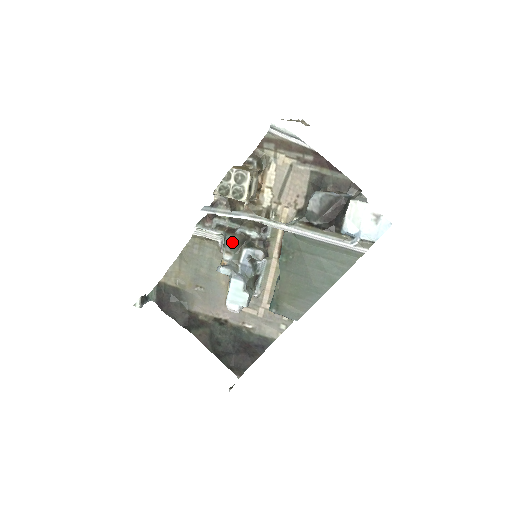
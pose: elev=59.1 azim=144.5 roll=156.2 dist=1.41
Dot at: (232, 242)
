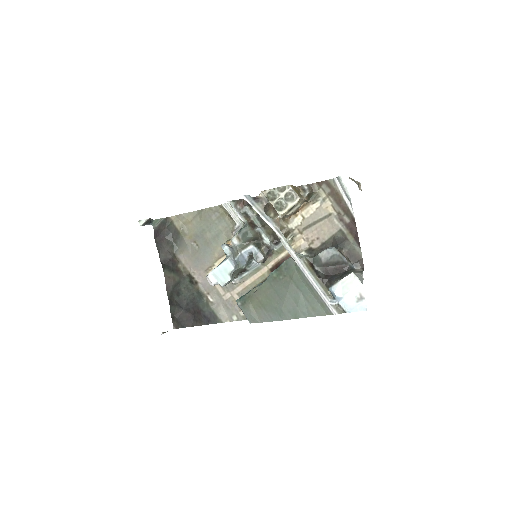
Dot at: (247, 234)
